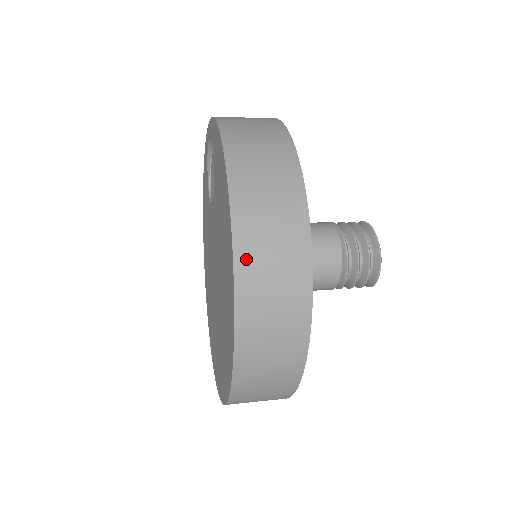
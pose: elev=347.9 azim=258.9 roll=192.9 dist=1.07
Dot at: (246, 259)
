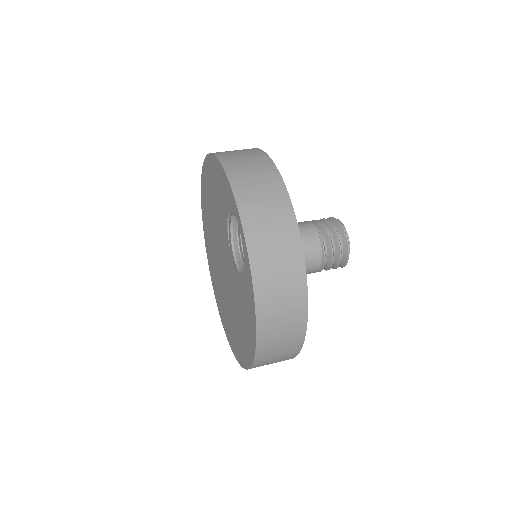
Dot at: occluded
